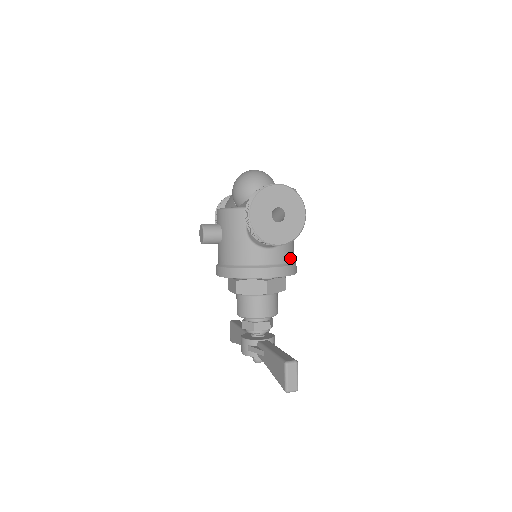
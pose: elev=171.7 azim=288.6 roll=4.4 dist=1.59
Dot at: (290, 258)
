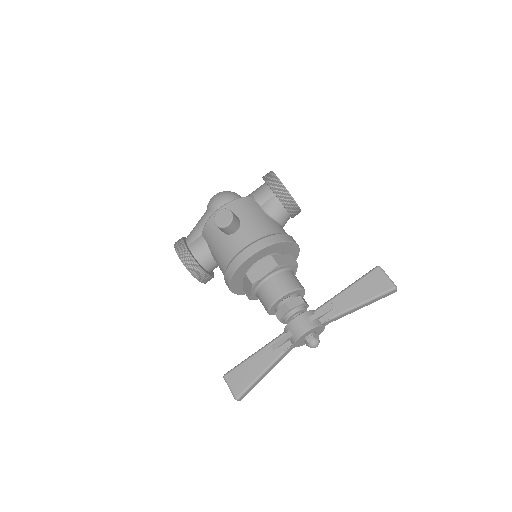
Dot at: occluded
